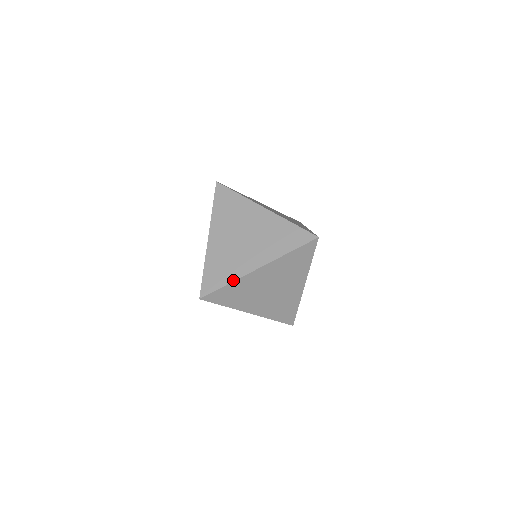
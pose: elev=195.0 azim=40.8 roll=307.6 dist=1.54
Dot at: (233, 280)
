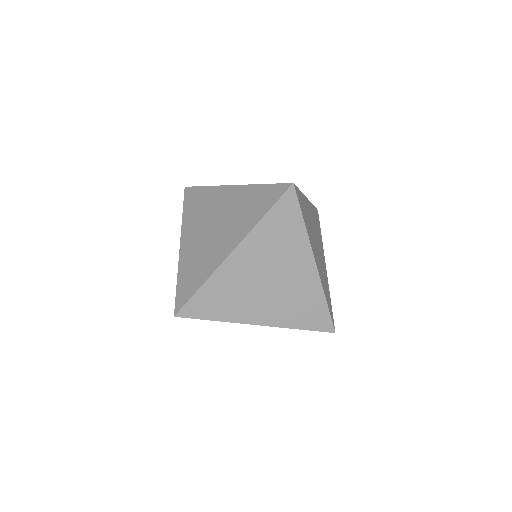
Dot at: (206, 278)
